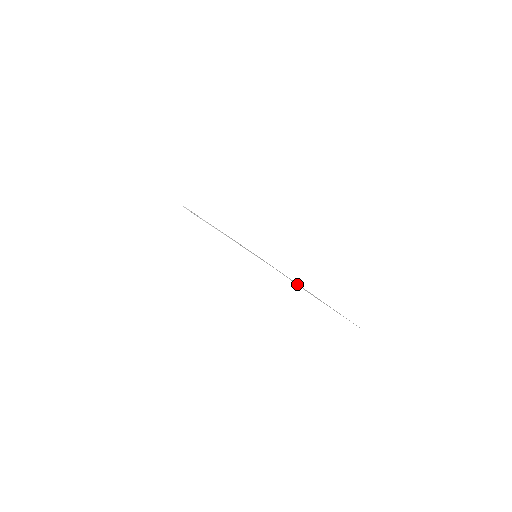
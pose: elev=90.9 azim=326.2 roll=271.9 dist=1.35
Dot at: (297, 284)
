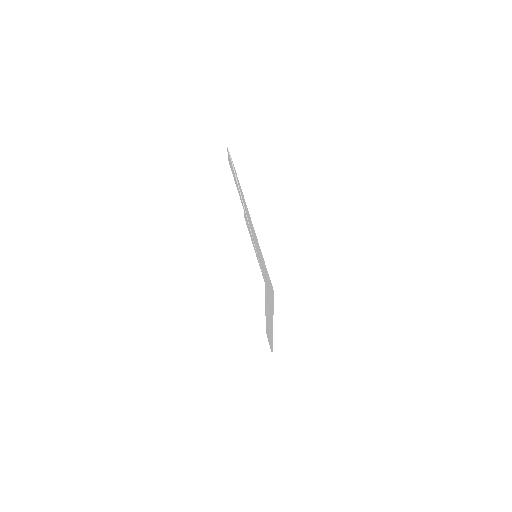
Dot at: (269, 306)
